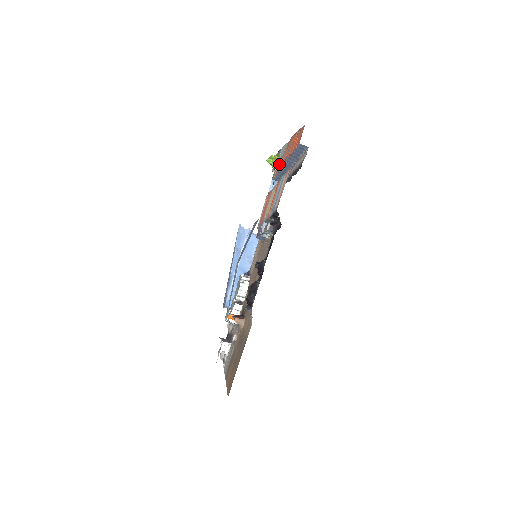
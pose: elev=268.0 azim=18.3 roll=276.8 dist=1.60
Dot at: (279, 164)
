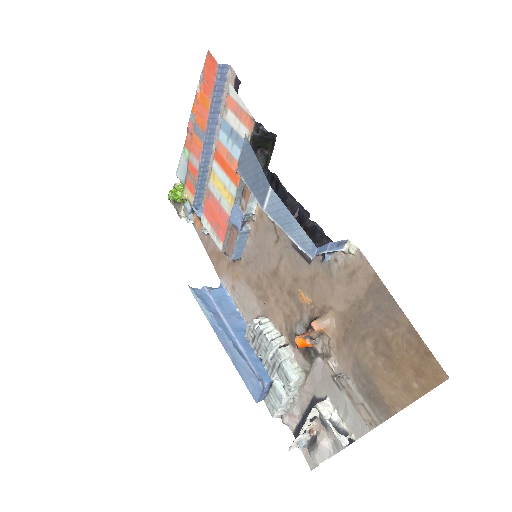
Dot at: (190, 177)
